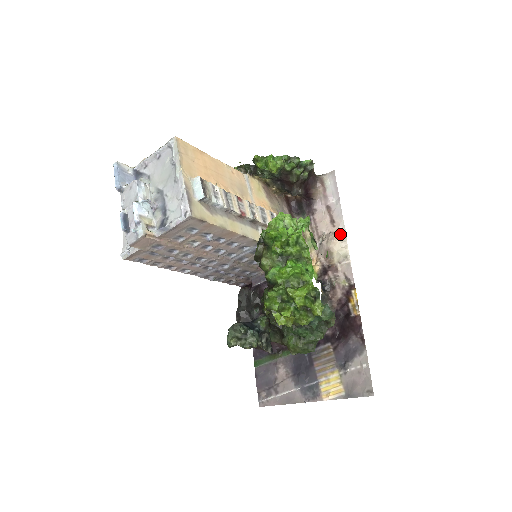
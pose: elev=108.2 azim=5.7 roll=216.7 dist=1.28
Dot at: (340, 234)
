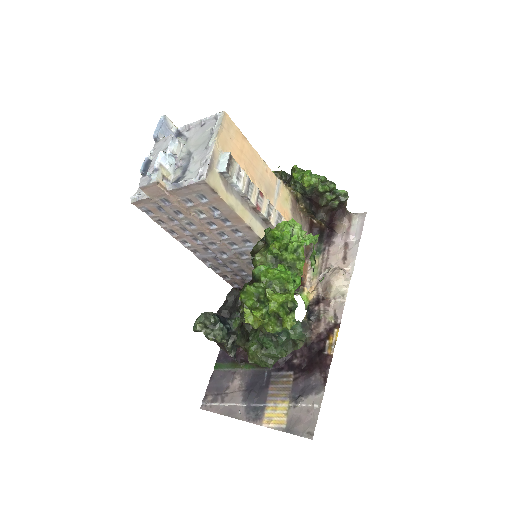
Dot at: (347, 272)
